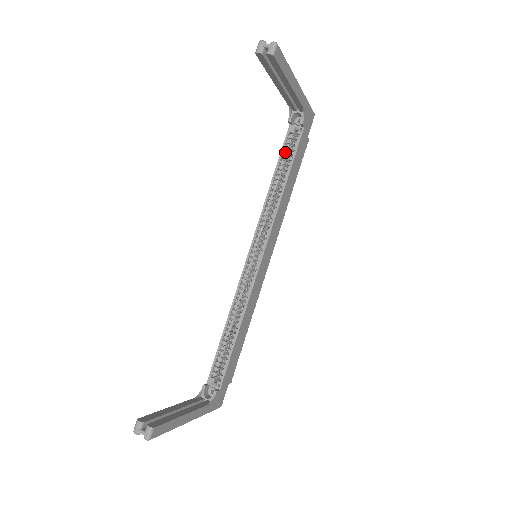
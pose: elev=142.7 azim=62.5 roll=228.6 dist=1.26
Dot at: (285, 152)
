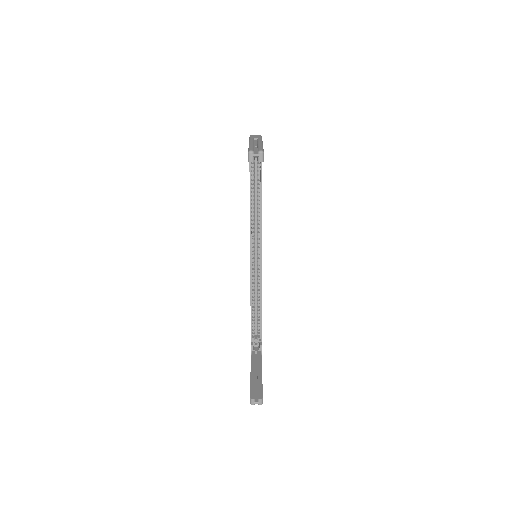
Dot at: (253, 178)
